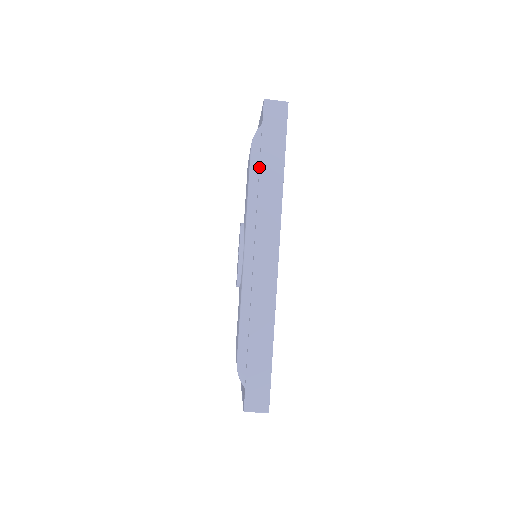
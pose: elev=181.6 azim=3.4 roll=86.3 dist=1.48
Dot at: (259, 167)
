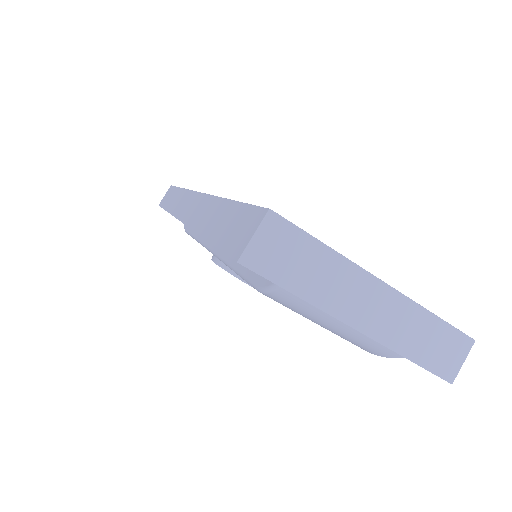
Dot at: occluded
